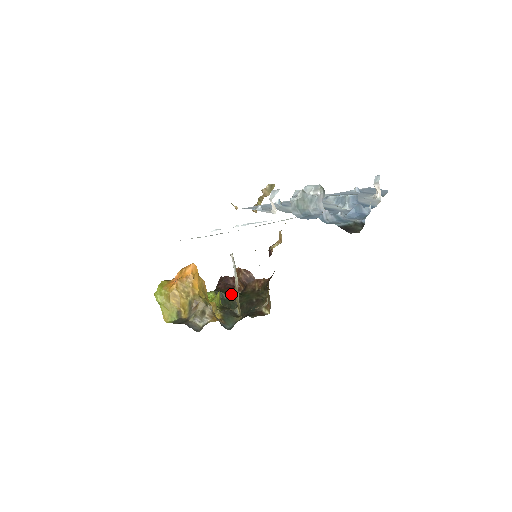
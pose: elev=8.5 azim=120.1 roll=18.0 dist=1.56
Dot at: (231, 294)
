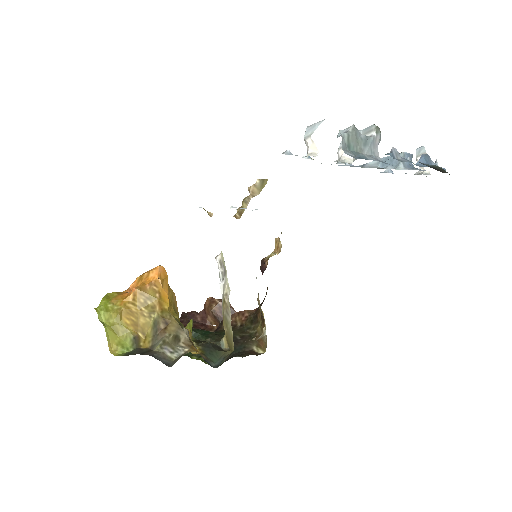
Dot at: (202, 331)
